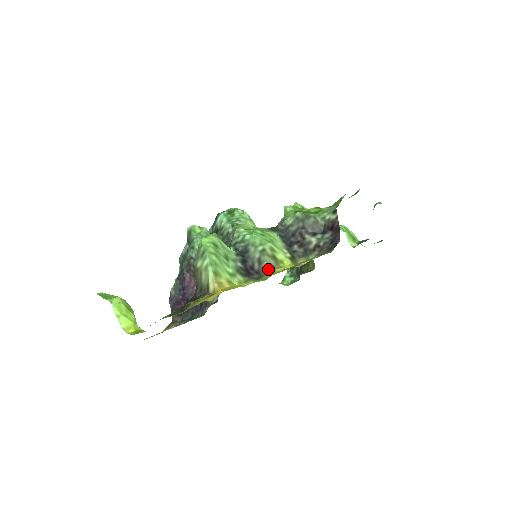
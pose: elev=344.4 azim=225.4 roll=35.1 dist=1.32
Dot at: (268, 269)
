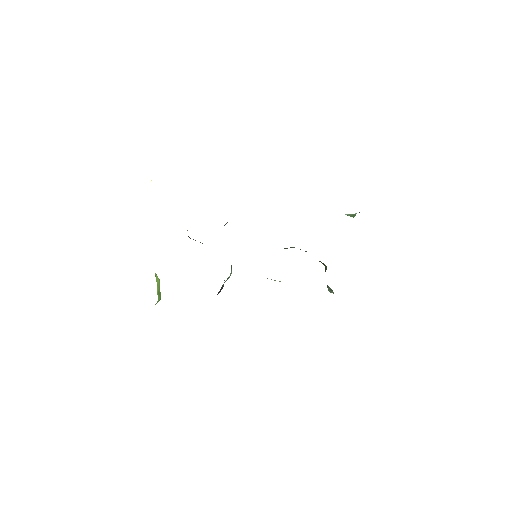
Dot at: occluded
